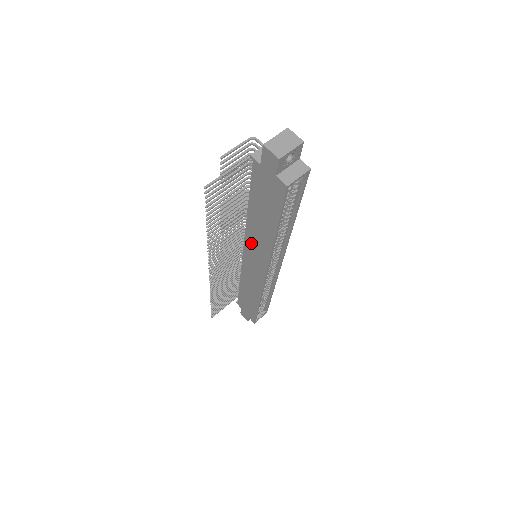
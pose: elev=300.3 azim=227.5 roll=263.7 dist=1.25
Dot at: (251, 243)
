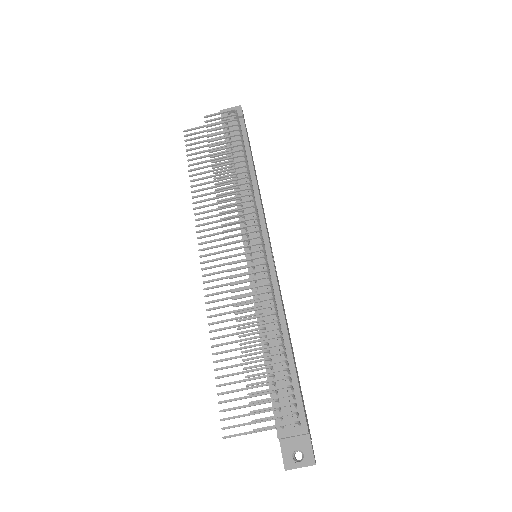
Dot at: occluded
